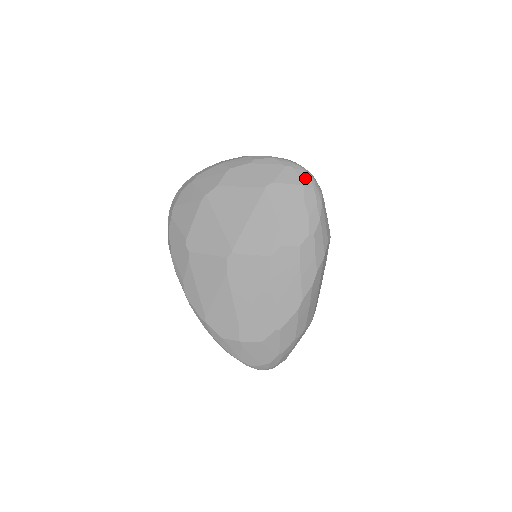
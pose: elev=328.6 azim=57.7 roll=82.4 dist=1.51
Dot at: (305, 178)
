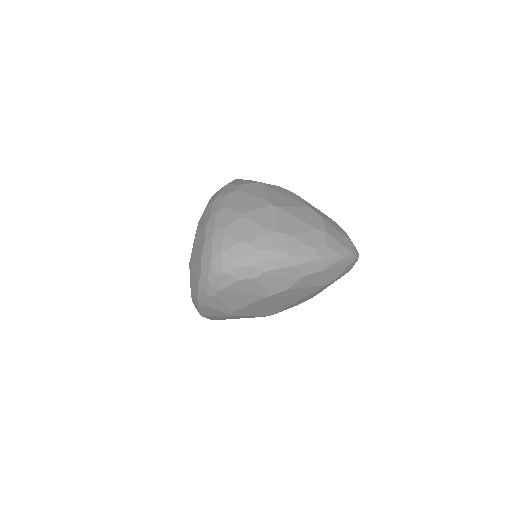
Dot at: occluded
